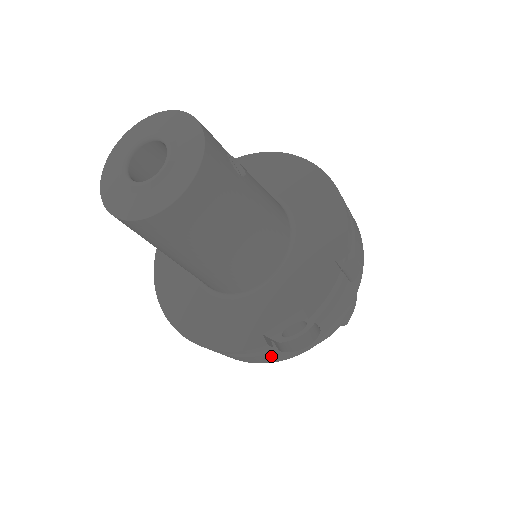
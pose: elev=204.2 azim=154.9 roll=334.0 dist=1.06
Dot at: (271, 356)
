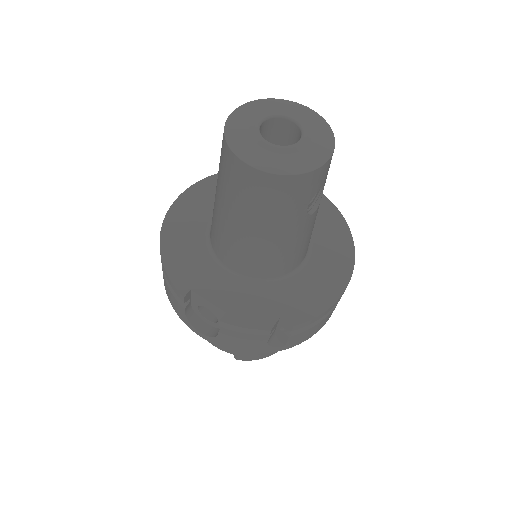
Dot at: (178, 305)
